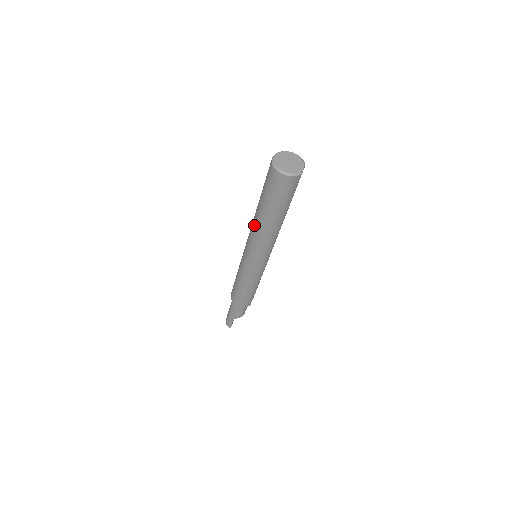
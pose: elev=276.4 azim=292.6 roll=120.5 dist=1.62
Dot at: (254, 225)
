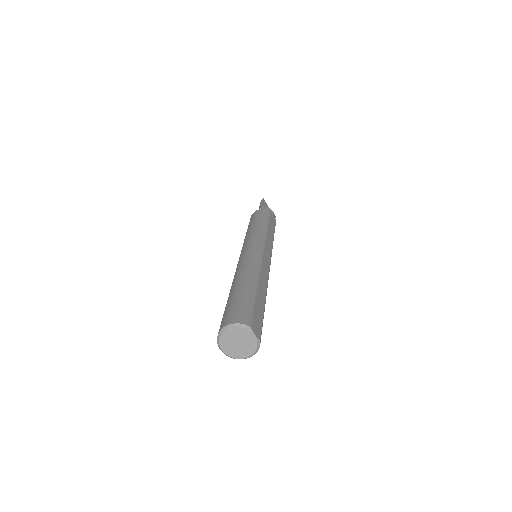
Dot at: occluded
